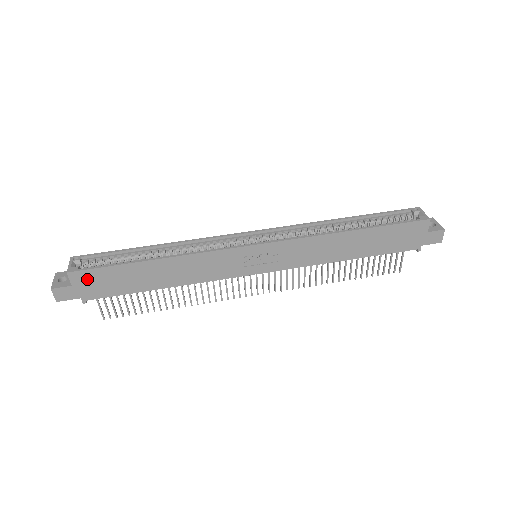
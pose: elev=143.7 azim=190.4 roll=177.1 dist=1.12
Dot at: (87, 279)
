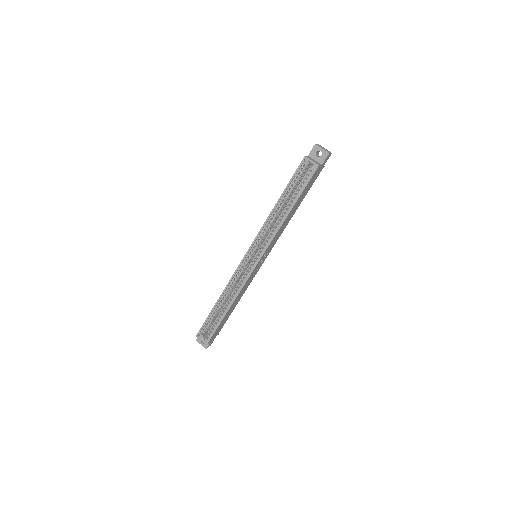
Dot at: (213, 336)
